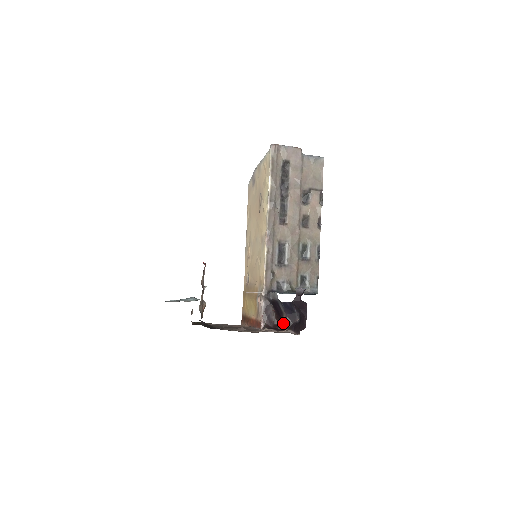
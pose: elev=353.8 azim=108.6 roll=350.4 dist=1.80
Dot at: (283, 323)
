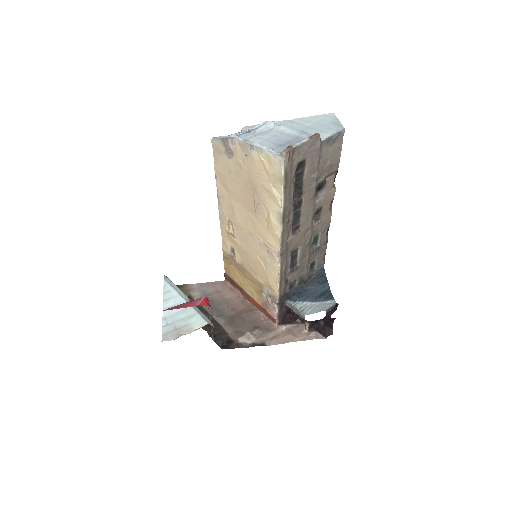
Dot at: occluded
